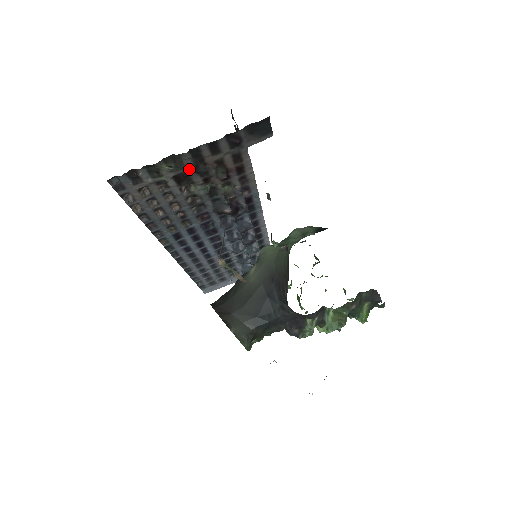
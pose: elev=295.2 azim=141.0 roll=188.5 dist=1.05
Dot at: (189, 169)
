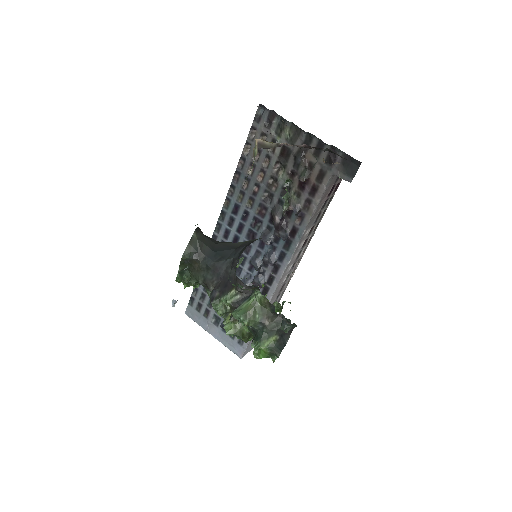
Dot at: (295, 149)
